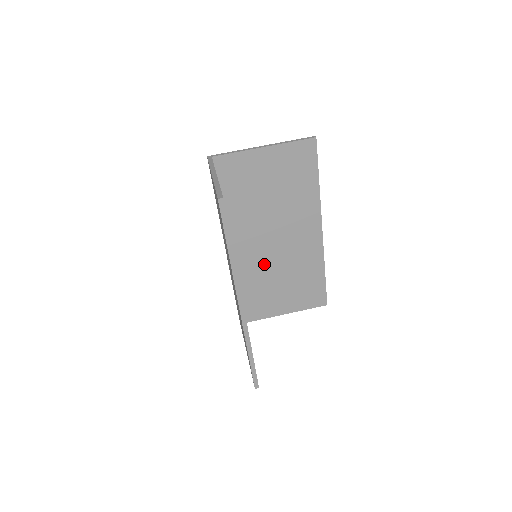
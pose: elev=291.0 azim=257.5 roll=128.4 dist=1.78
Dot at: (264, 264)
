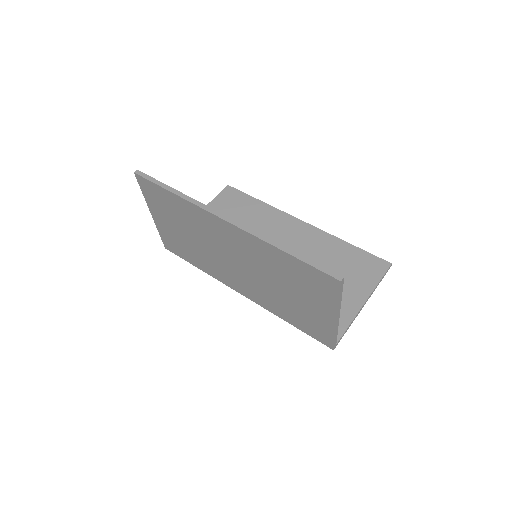
Dot at: occluded
